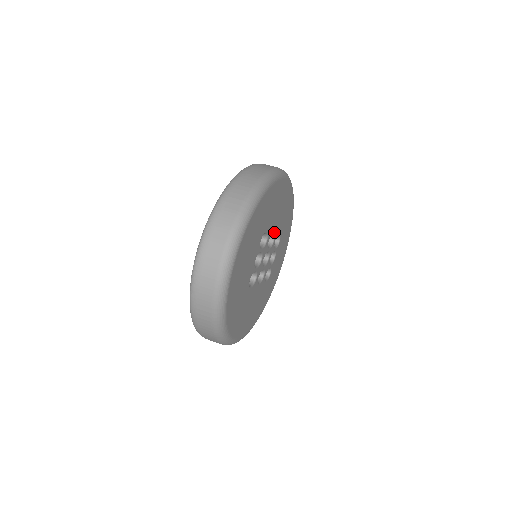
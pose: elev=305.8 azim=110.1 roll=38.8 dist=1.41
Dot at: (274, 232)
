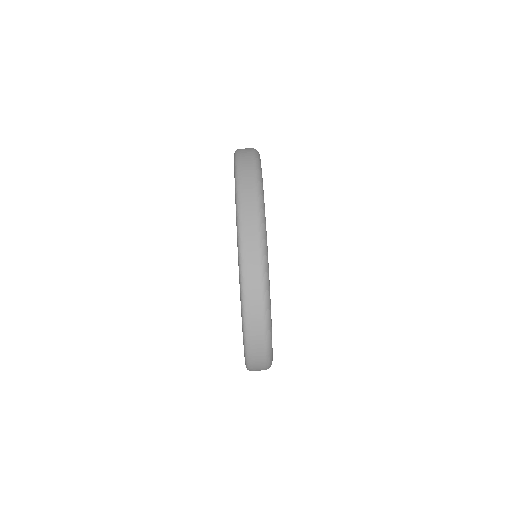
Dot at: occluded
